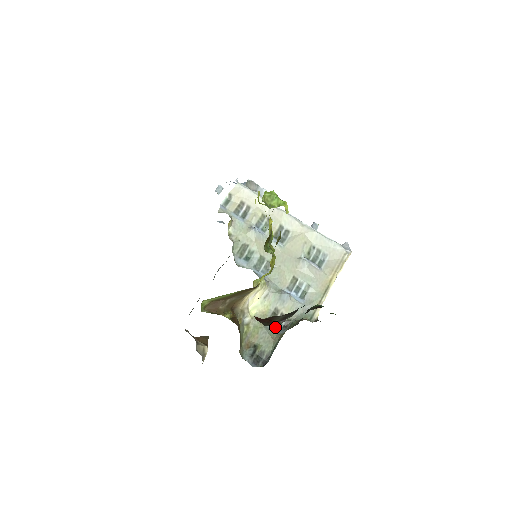
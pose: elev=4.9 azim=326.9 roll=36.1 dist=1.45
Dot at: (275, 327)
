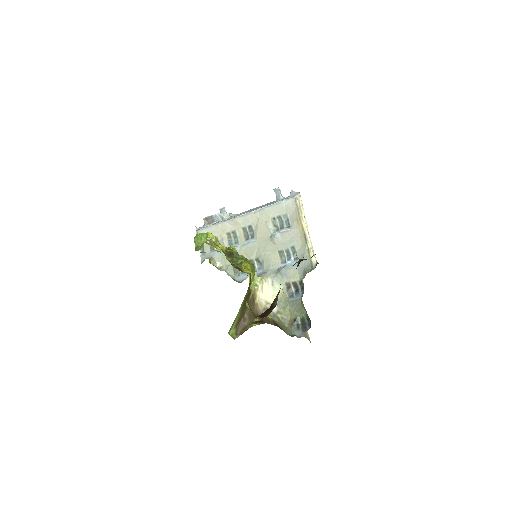
Dot at: (296, 295)
